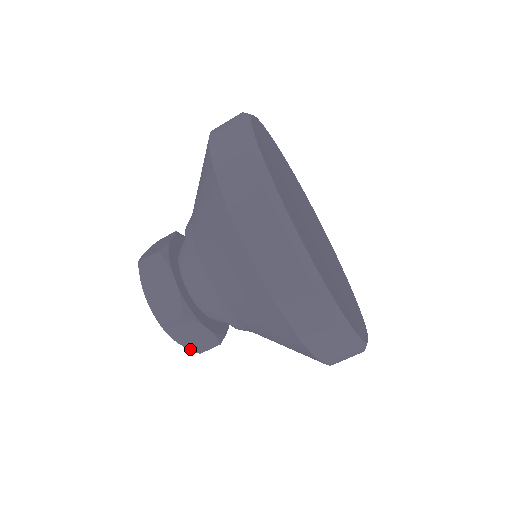
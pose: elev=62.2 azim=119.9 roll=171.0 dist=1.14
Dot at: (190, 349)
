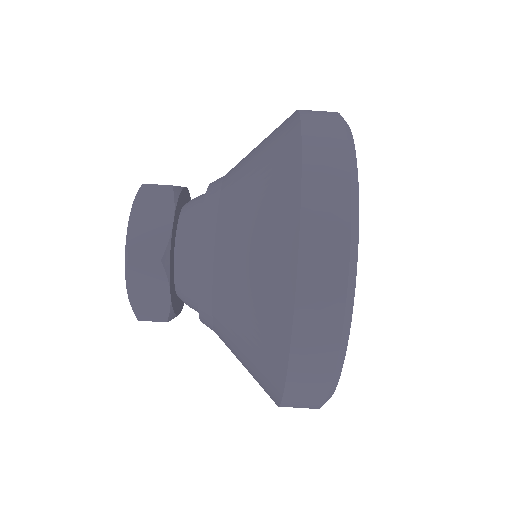
Dot at: (128, 241)
